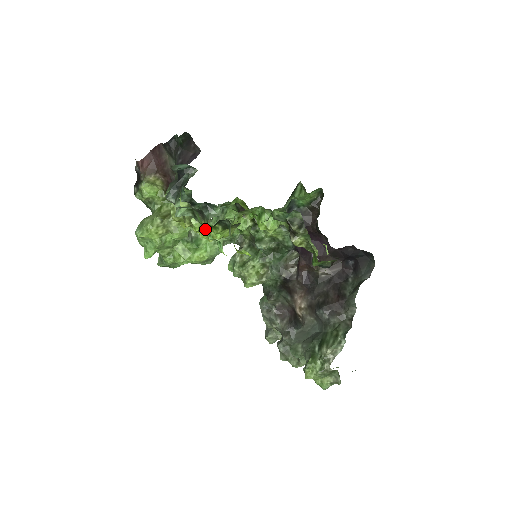
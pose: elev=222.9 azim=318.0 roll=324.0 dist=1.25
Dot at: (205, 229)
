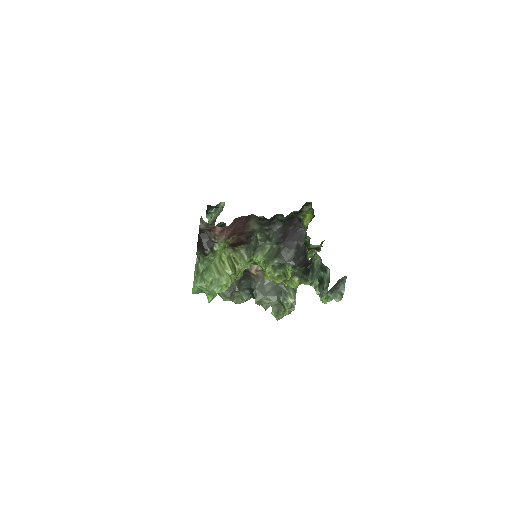
Dot at: (327, 297)
